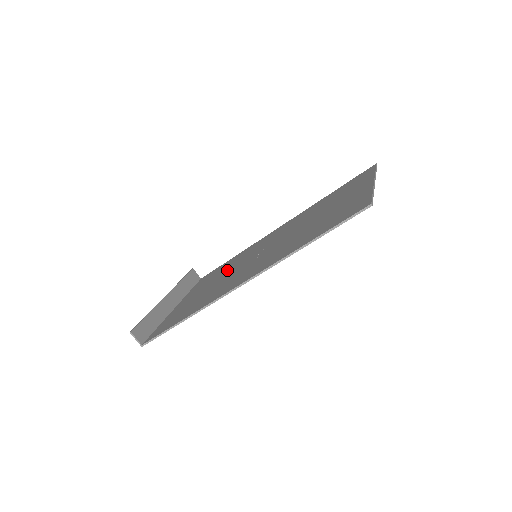
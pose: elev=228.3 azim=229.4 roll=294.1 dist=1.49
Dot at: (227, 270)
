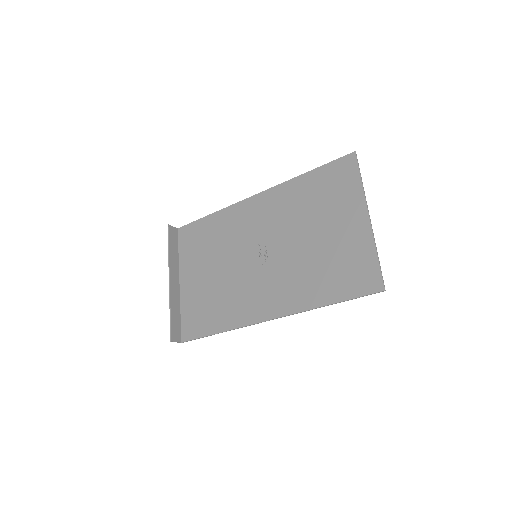
Dot at: (222, 253)
